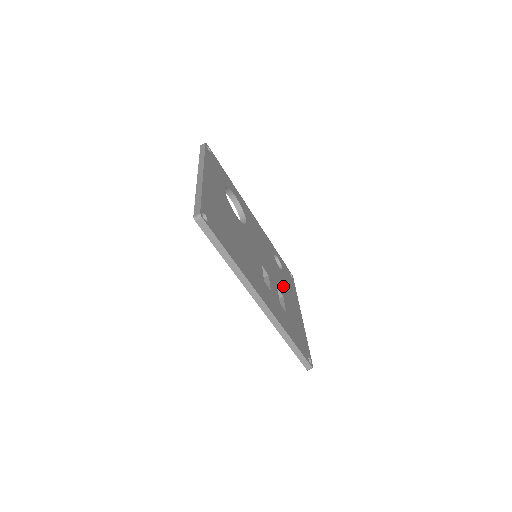
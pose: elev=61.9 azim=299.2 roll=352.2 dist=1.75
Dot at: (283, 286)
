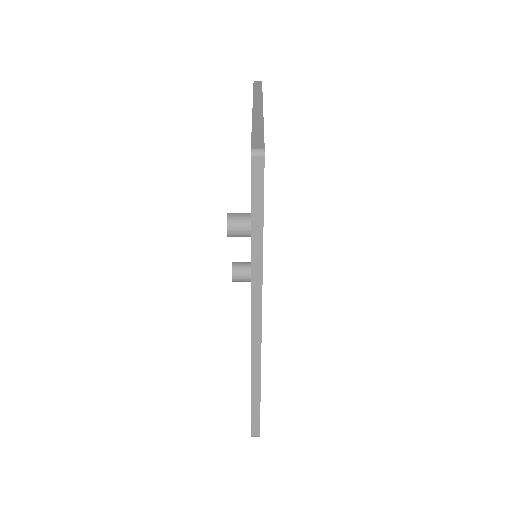
Dot at: occluded
